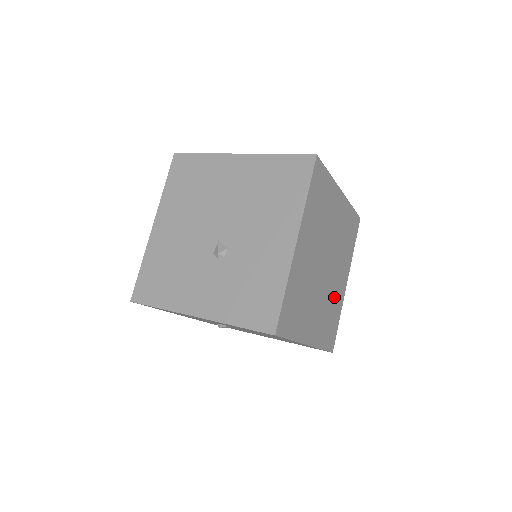
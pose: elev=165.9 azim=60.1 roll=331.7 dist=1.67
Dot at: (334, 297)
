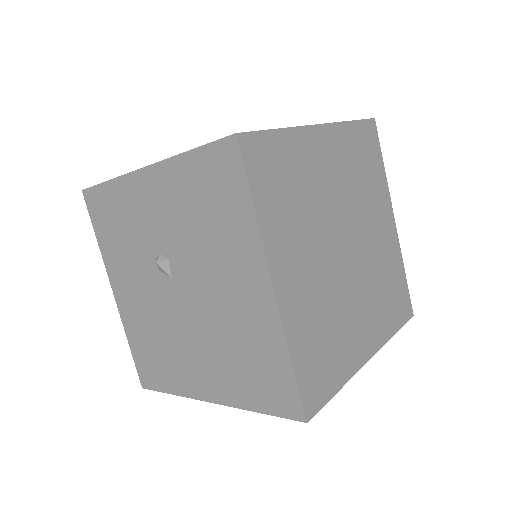
Dot at: (344, 325)
